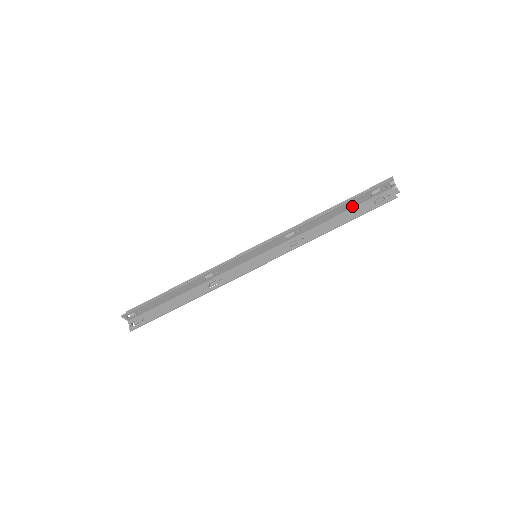
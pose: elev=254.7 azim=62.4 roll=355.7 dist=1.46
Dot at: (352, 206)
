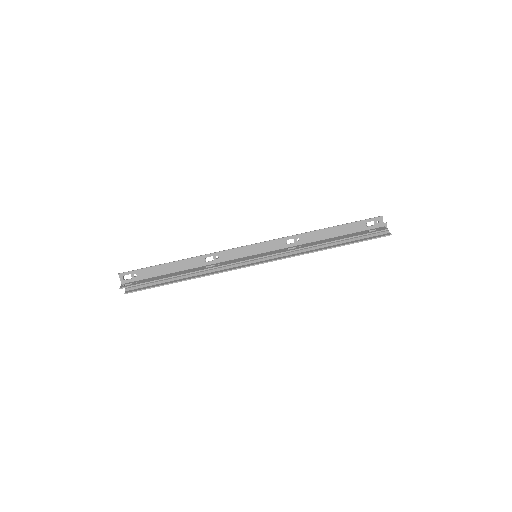
Dot at: (348, 232)
